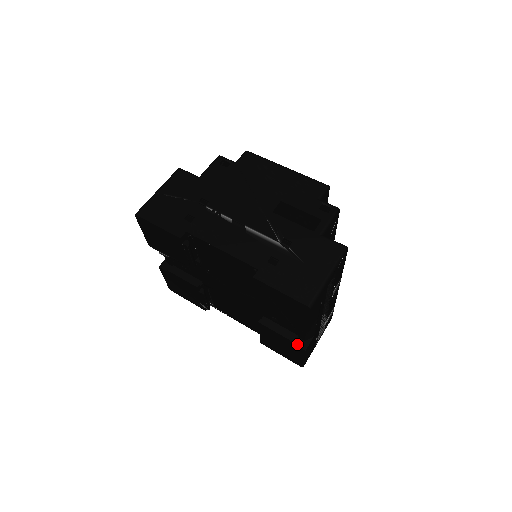
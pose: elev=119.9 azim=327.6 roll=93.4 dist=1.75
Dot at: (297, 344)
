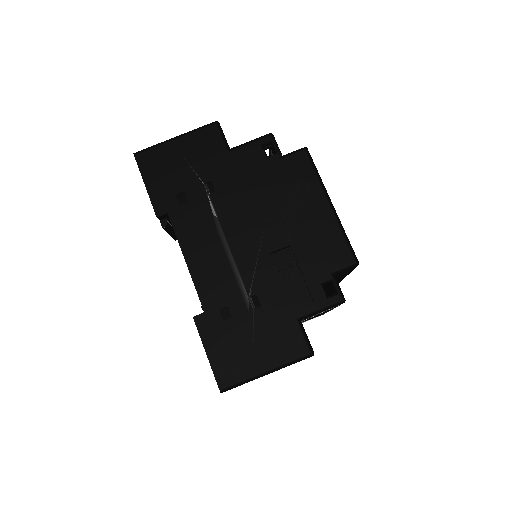
Dot at: occluded
